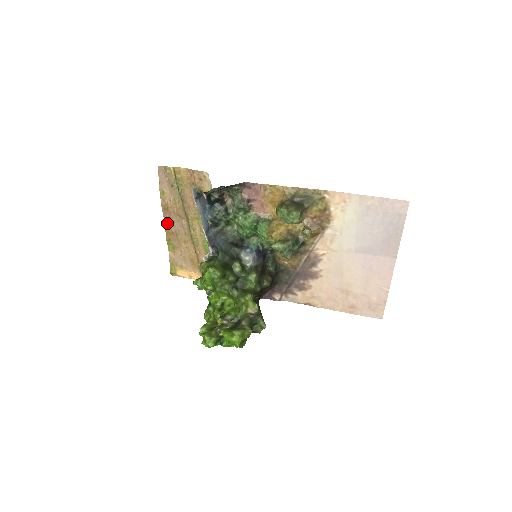
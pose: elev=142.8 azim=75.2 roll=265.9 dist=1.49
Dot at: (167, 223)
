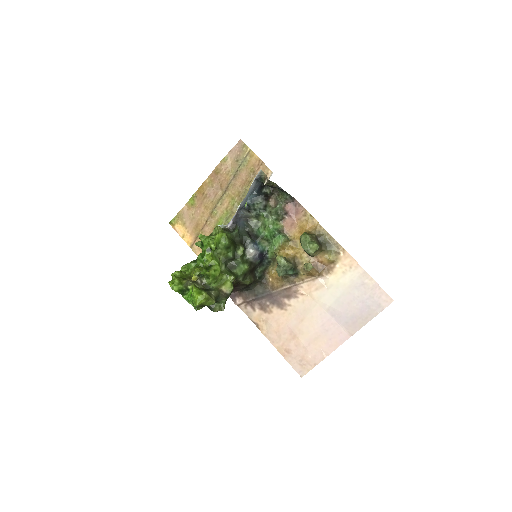
Dot at: (206, 183)
